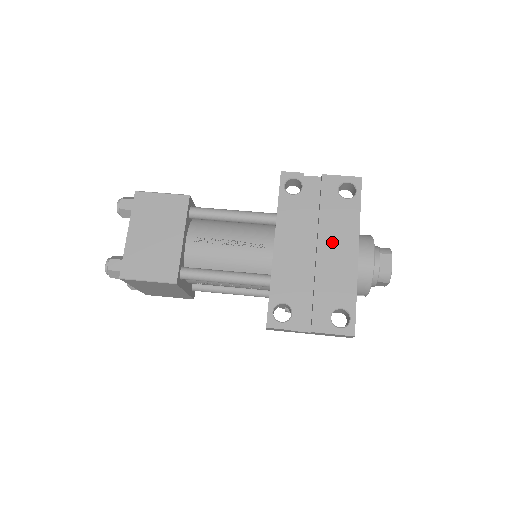
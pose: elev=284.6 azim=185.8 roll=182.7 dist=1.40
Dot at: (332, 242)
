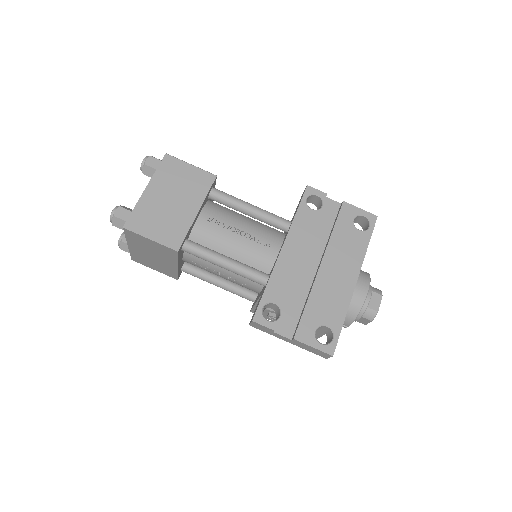
Dot at: (336, 263)
